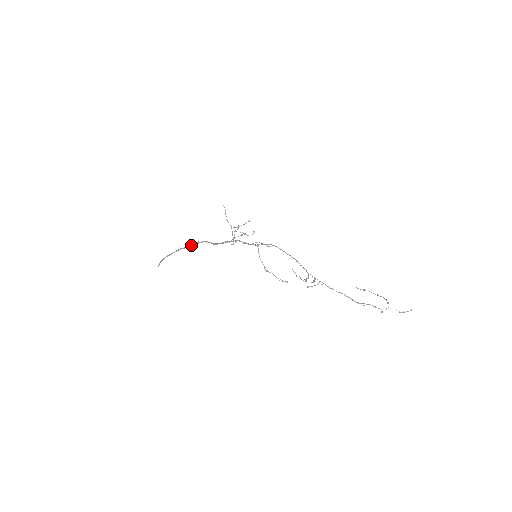
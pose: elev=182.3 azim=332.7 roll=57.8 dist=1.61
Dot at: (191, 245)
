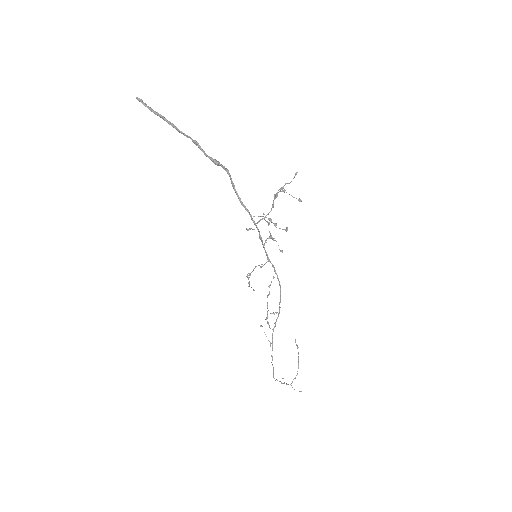
Dot at: (205, 154)
